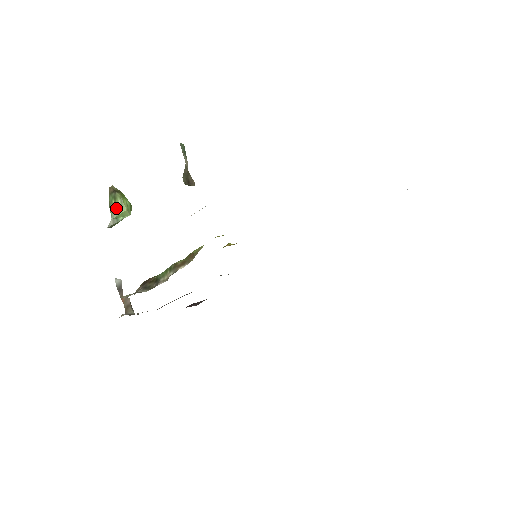
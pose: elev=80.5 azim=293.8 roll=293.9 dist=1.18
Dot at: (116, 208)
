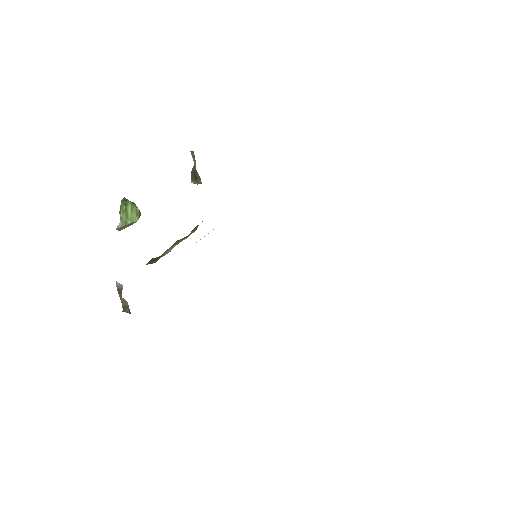
Dot at: (126, 213)
